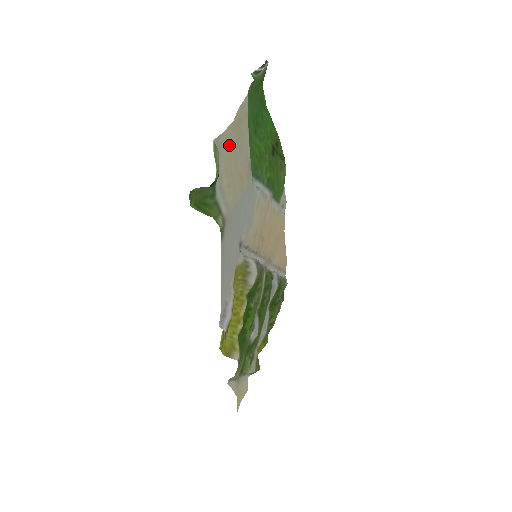
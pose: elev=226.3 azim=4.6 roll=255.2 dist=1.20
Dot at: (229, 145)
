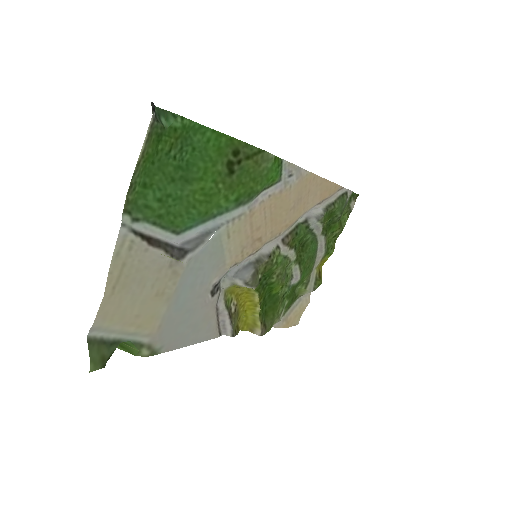
Dot at: (114, 312)
